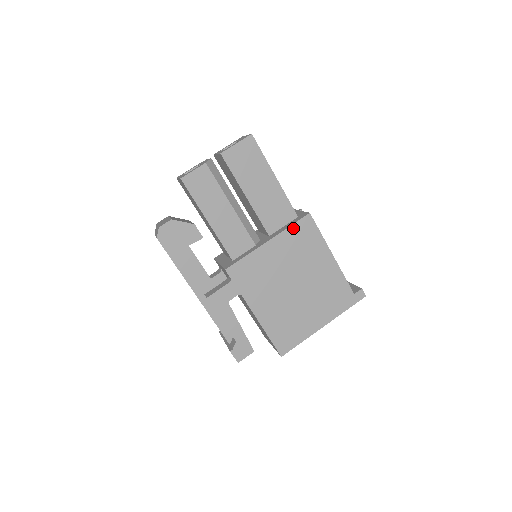
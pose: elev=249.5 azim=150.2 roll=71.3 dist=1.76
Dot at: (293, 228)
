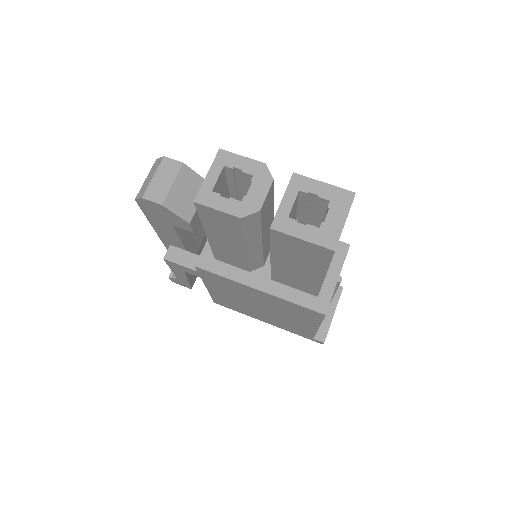
Dot at: (295, 305)
